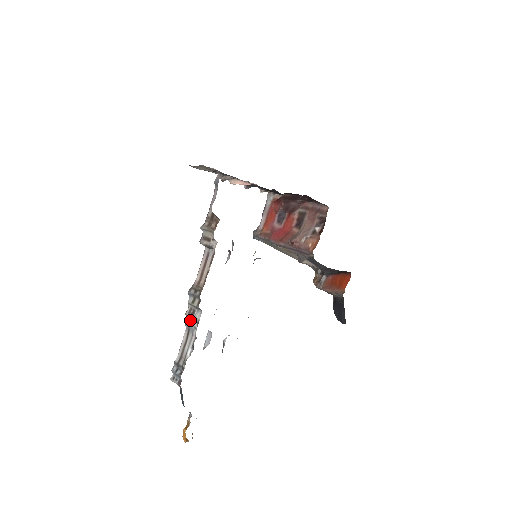
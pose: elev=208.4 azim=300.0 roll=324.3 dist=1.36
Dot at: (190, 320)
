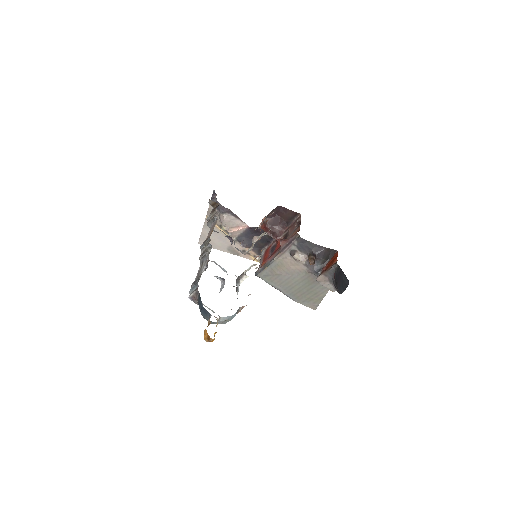
Dot at: (203, 256)
